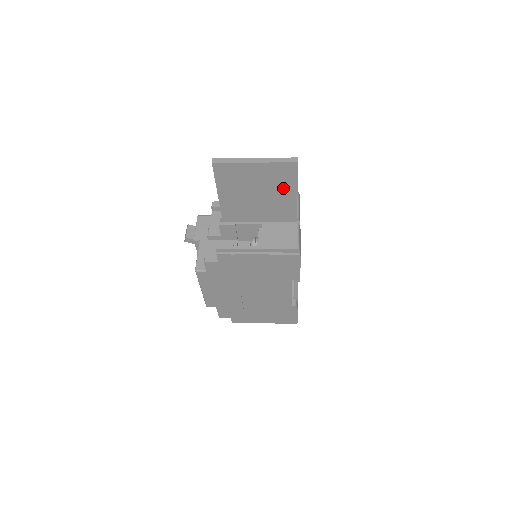
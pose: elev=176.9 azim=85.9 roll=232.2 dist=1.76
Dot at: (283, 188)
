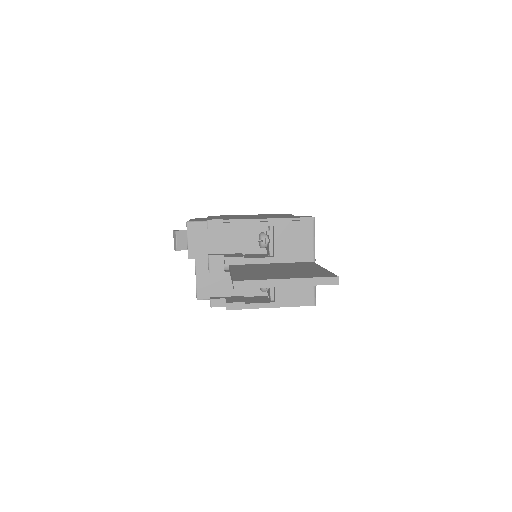
Dot at: occluded
